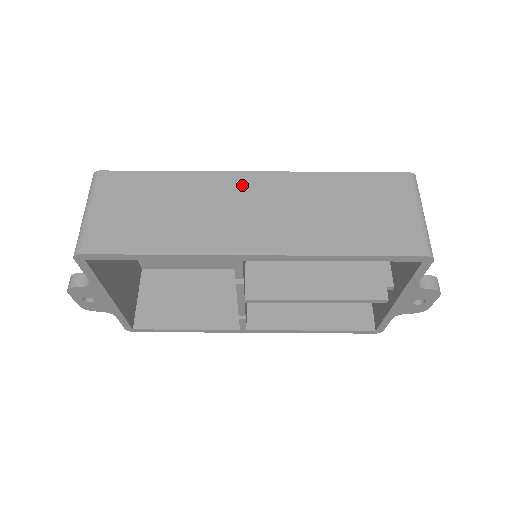
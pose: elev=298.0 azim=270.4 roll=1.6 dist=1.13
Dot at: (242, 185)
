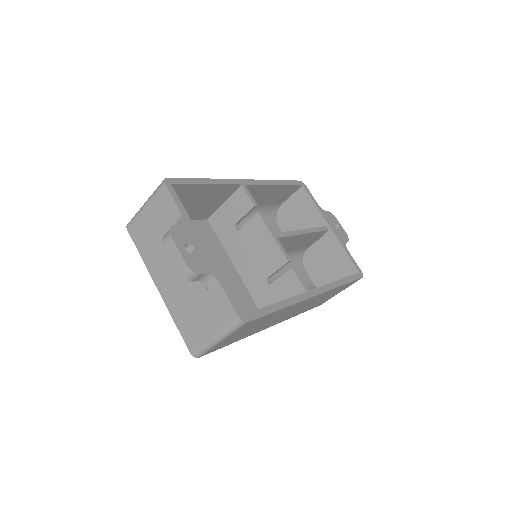
Dot at: occluded
